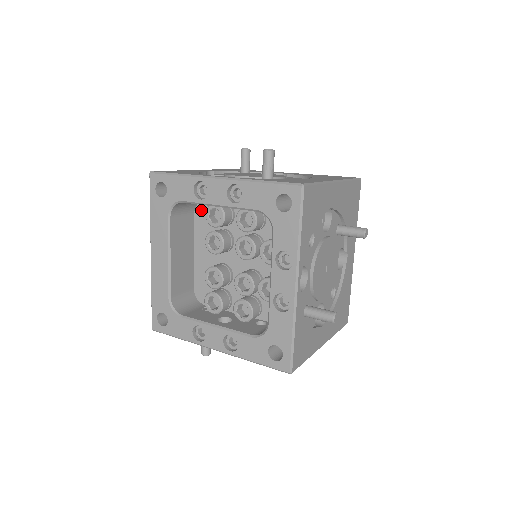
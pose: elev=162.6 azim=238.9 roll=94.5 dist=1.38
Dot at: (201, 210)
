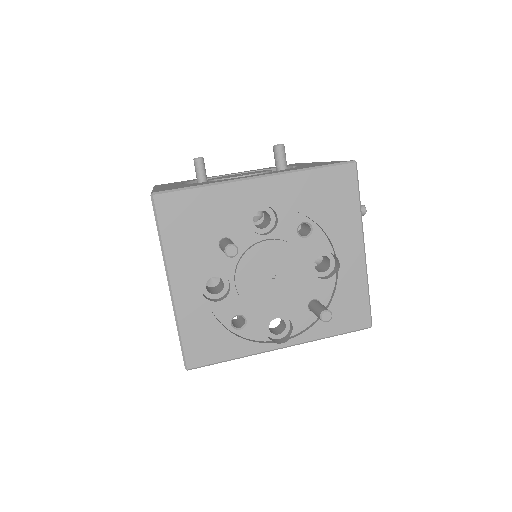
Dot at: occluded
